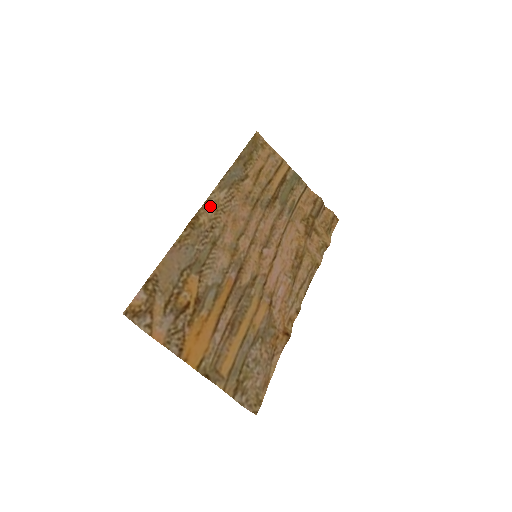
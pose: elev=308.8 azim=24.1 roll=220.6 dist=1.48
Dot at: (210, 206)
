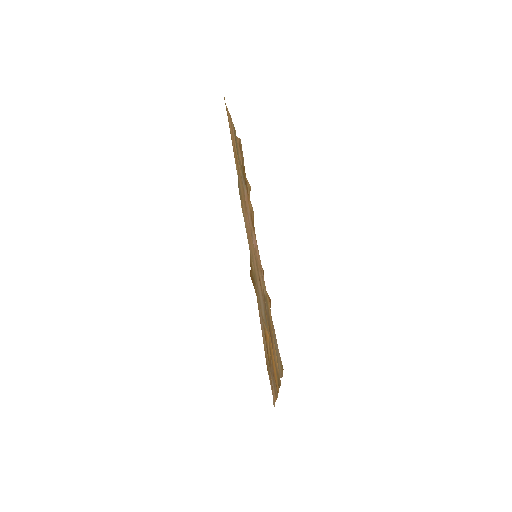
Dot at: occluded
